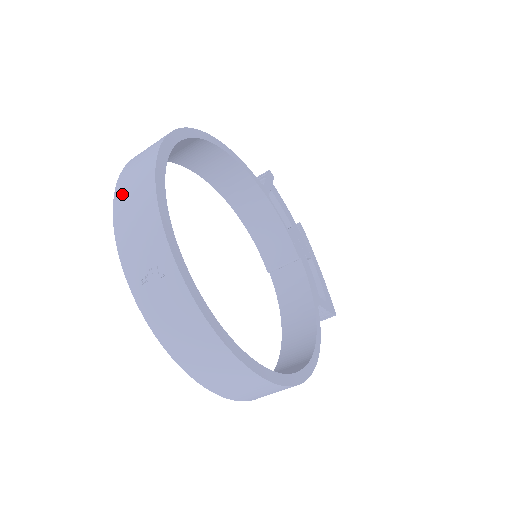
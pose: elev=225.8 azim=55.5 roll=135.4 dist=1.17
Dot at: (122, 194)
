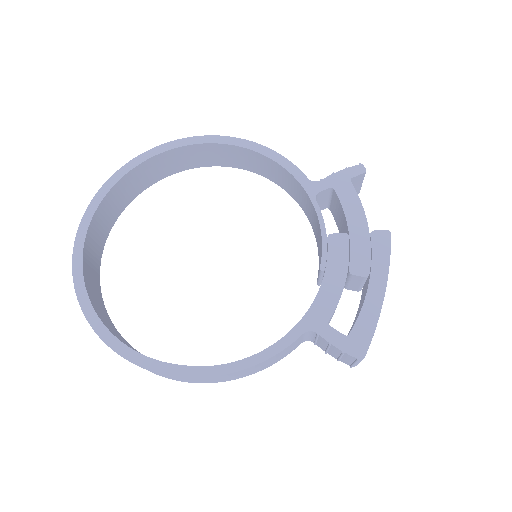
Dot at: occluded
